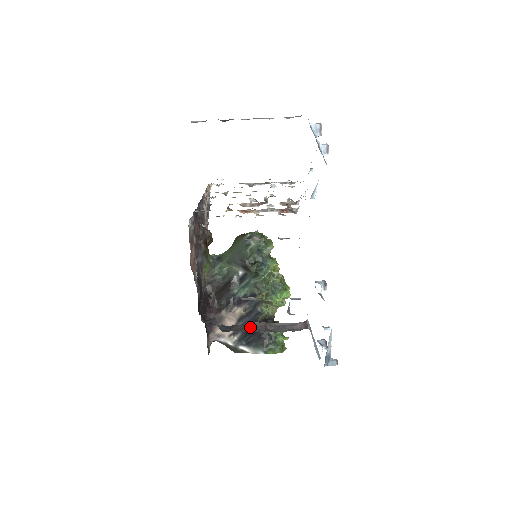
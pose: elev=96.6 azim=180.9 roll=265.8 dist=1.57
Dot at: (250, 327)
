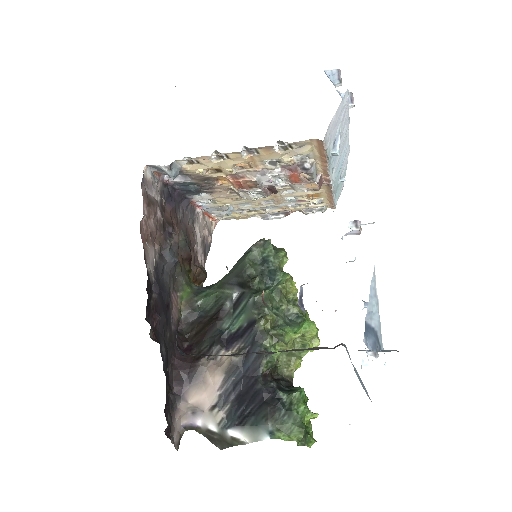
Dot at: occluded
